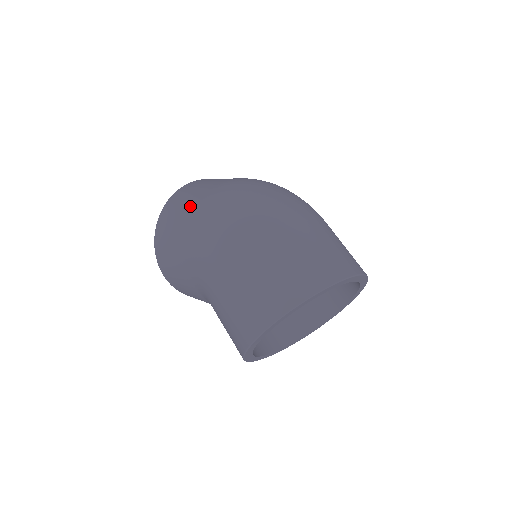
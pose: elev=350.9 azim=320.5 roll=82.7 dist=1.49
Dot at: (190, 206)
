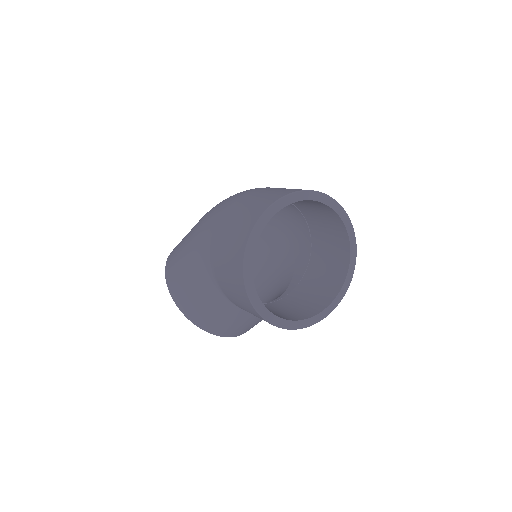
Dot at: occluded
